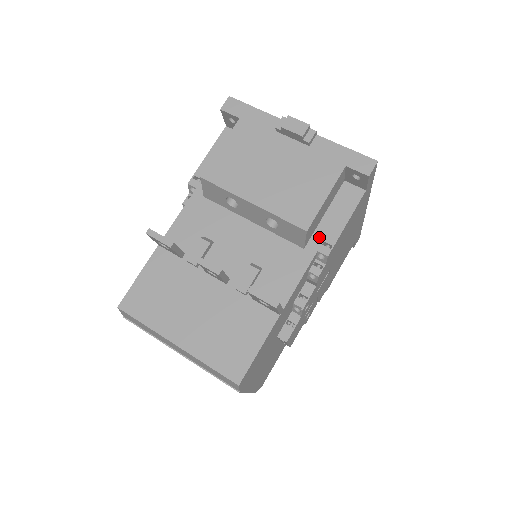
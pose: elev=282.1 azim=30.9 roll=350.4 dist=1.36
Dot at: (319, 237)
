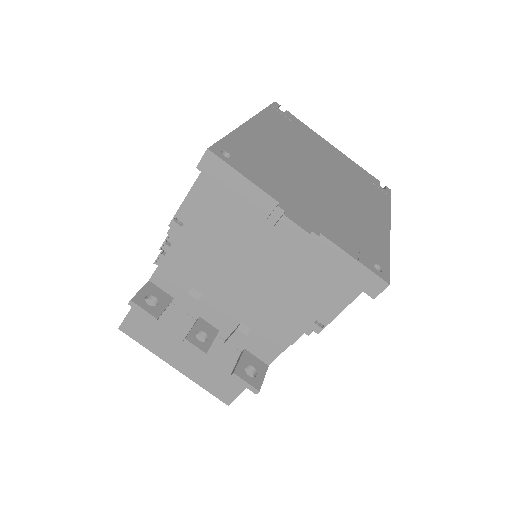
Dot at: occluded
